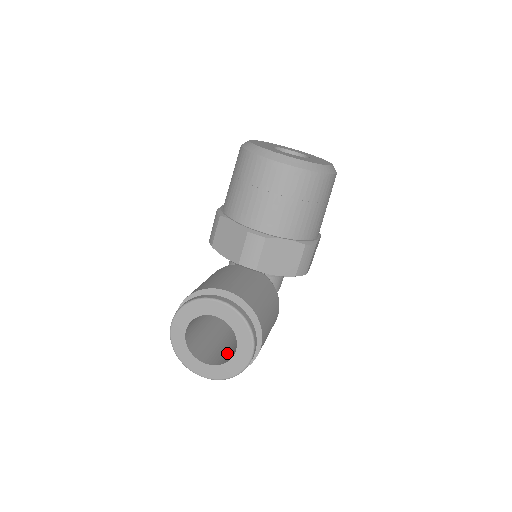
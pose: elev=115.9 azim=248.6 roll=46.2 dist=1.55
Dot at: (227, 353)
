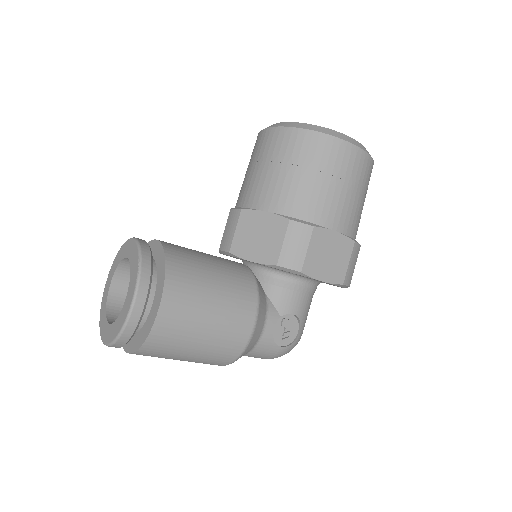
Dot at: occluded
